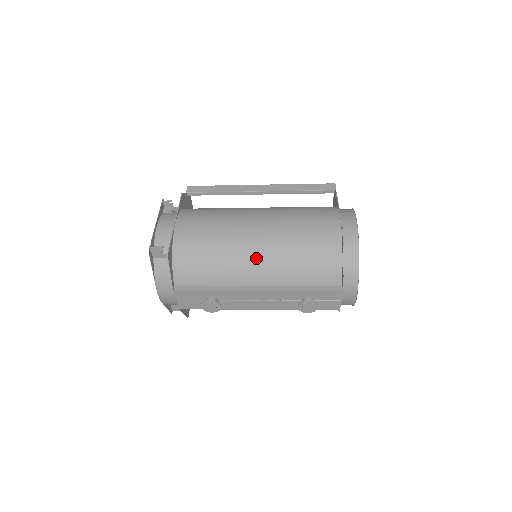
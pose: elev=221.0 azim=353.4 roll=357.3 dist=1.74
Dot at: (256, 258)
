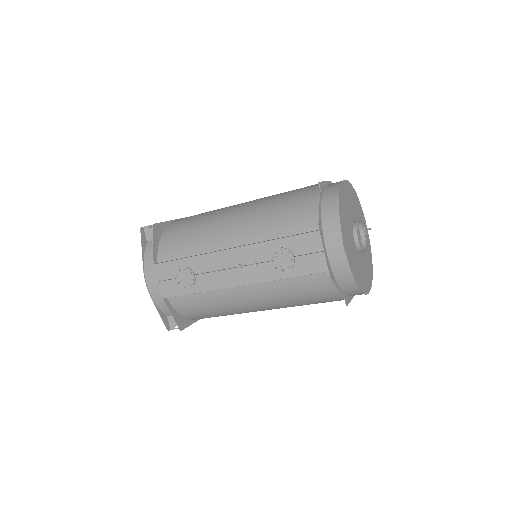
Dot at: (233, 220)
